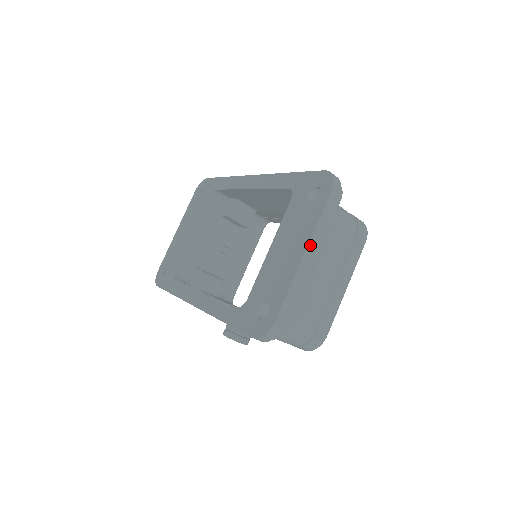
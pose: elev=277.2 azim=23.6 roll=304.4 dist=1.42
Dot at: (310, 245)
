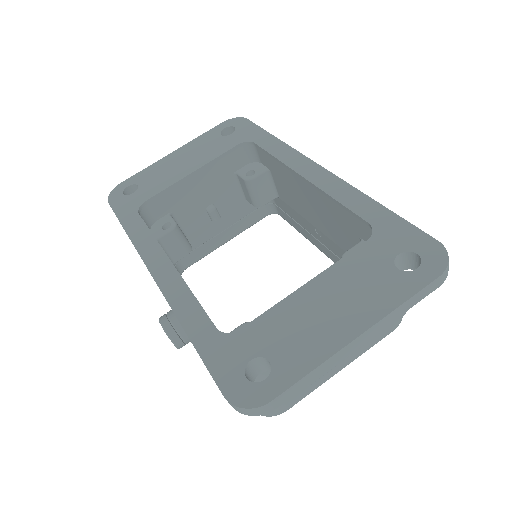
Dot at: (373, 328)
